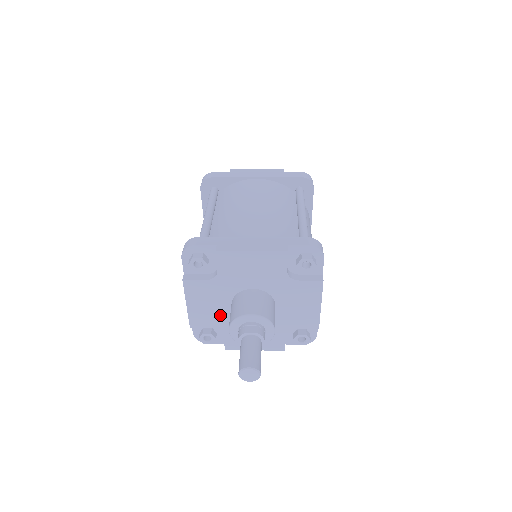
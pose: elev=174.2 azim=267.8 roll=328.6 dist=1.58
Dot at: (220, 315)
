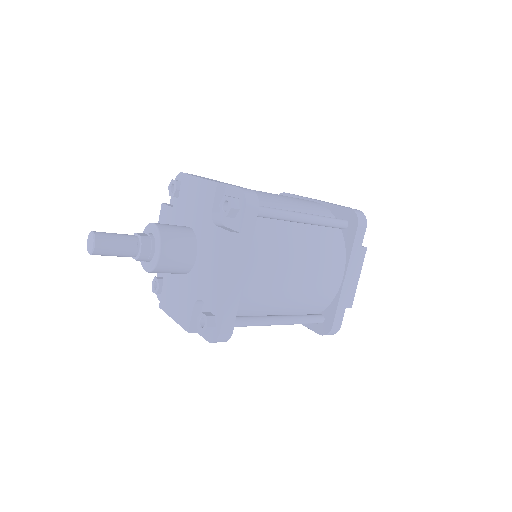
Dot at: occluded
